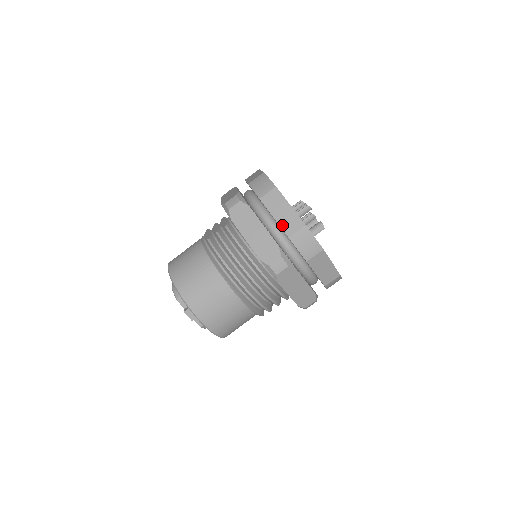
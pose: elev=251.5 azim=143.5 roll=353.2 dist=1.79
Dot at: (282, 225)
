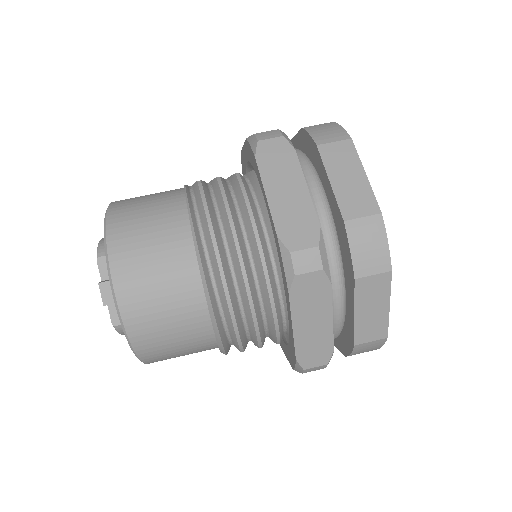
Dot at: (340, 197)
